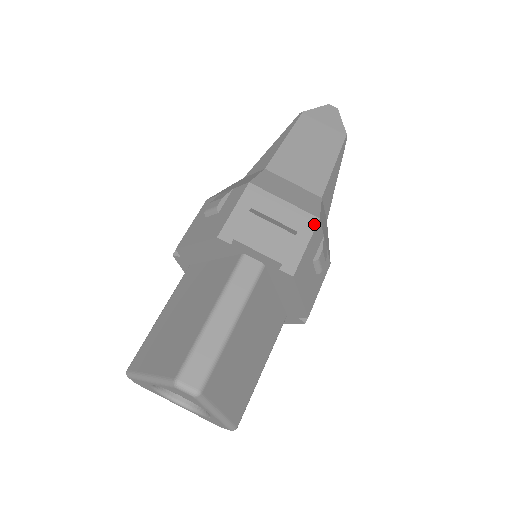
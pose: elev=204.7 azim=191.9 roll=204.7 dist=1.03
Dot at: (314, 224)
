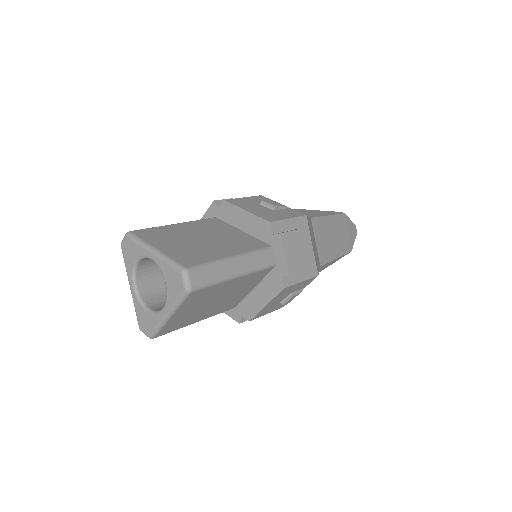
Dot at: (314, 275)
